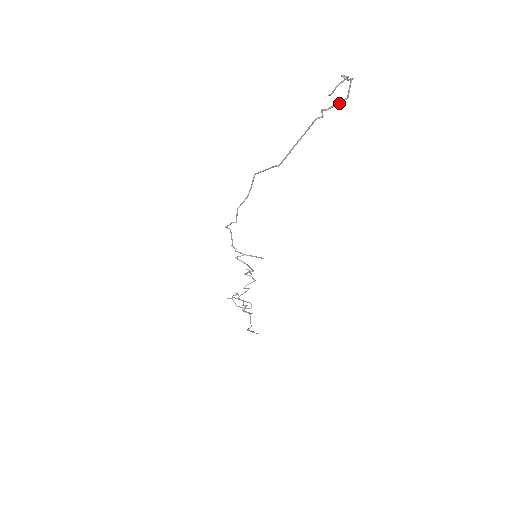
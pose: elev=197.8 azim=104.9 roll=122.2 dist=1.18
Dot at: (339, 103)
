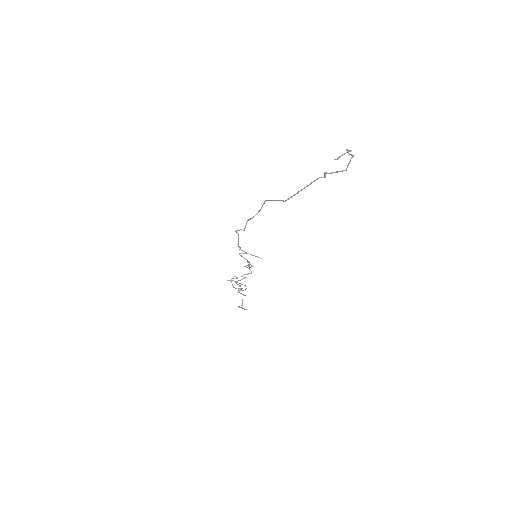
Dot at: occluded
